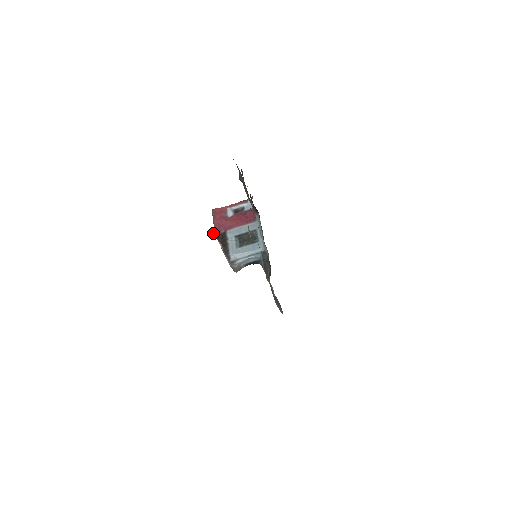
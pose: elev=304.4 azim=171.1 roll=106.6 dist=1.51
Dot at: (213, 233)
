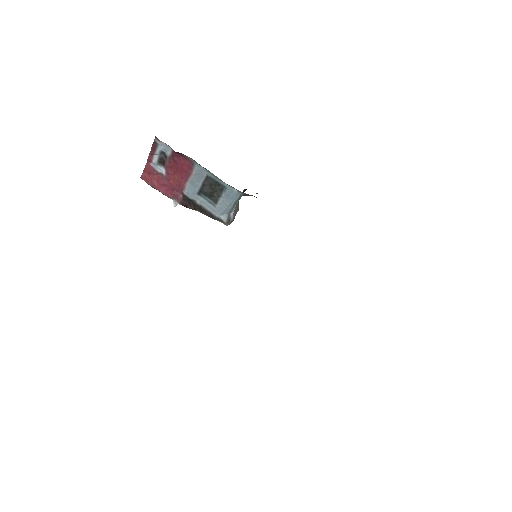
Dot at: (175, 203)
